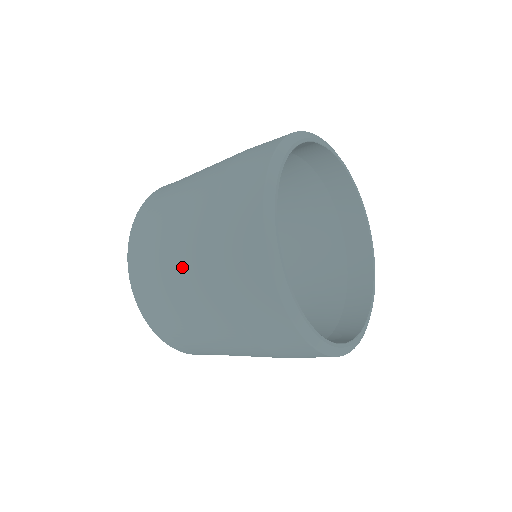
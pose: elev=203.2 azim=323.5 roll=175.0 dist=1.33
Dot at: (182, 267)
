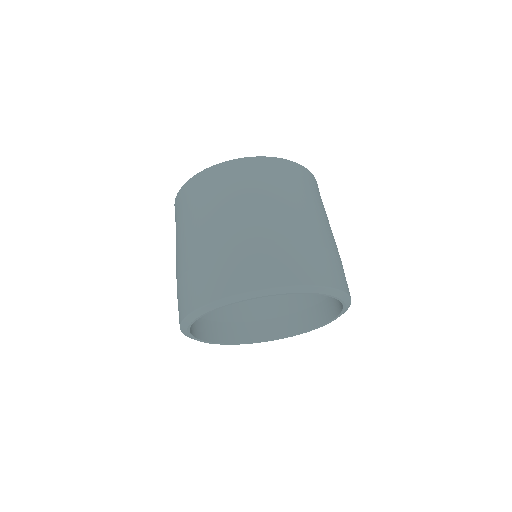
Dot at: occluded
